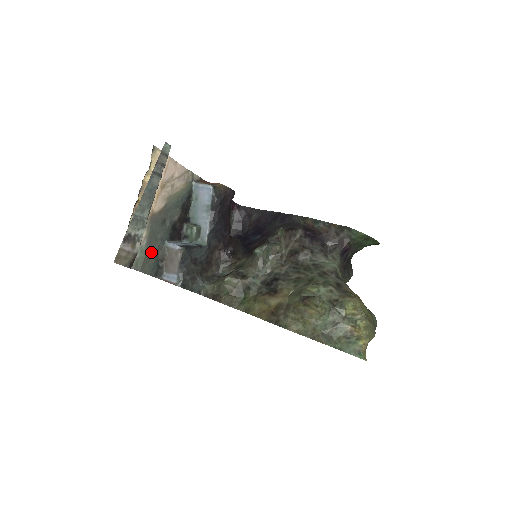
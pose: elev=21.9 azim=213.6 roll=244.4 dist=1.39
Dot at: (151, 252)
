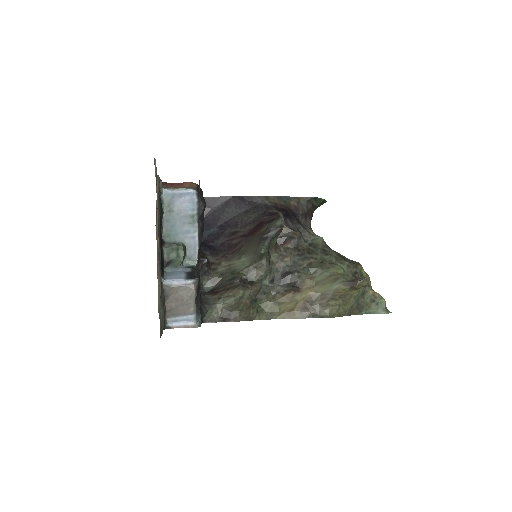
Dot at: occluded
